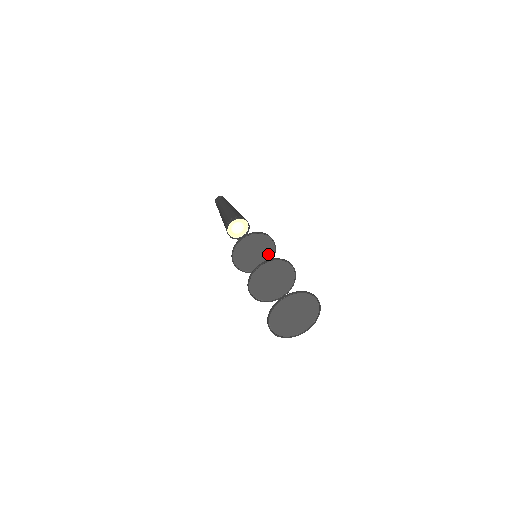
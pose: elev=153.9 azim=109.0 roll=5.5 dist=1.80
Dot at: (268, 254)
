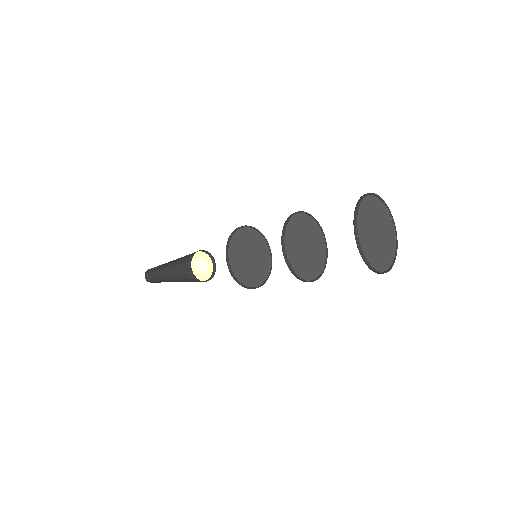
Dot at: (264, 253)
